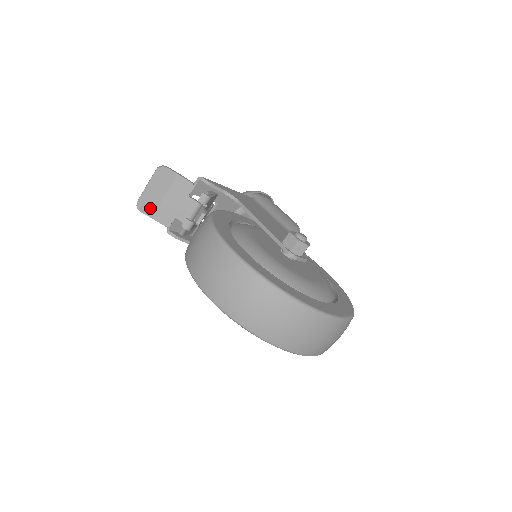
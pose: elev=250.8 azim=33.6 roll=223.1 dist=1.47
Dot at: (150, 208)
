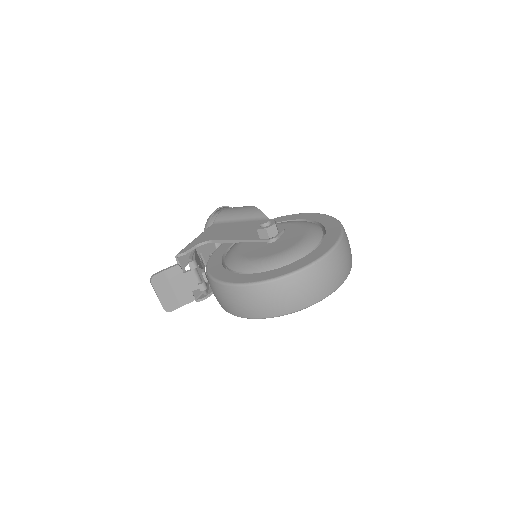
Dot at: (174, 304)
